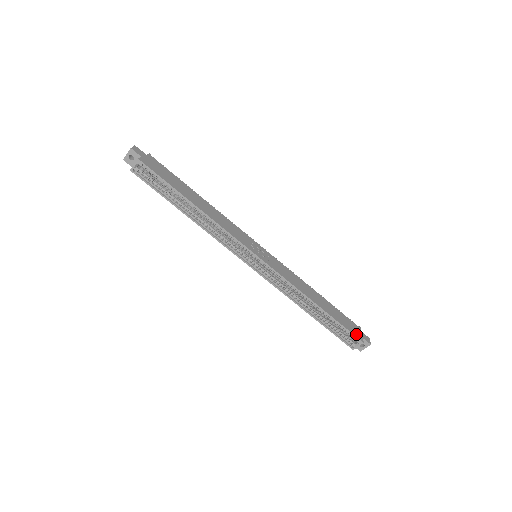
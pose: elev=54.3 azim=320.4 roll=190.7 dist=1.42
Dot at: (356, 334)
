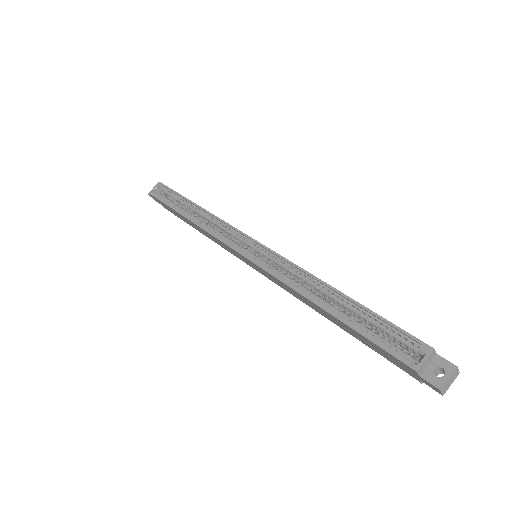
Dot at: (417, 340)
